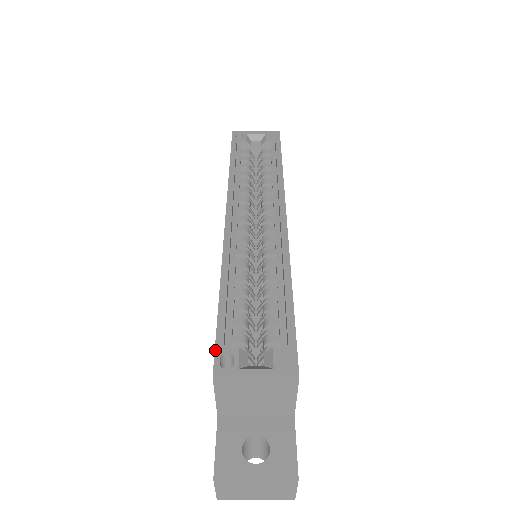
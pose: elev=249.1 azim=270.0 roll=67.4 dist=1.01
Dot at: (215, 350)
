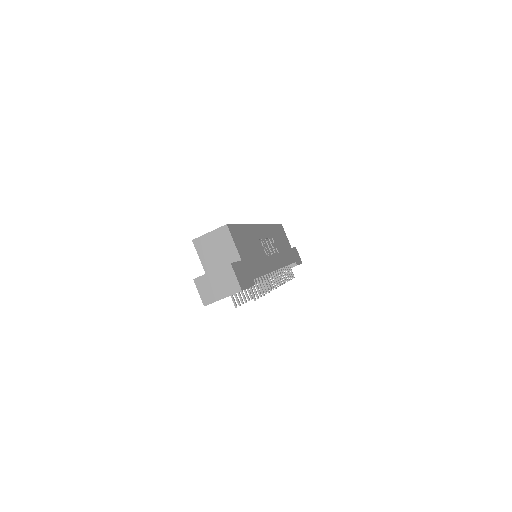
Dot at: occluded
